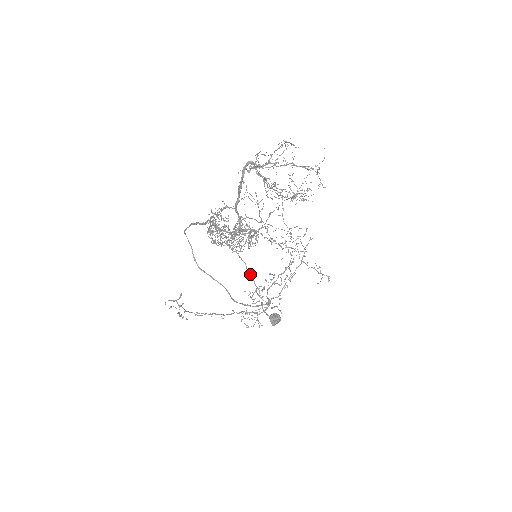
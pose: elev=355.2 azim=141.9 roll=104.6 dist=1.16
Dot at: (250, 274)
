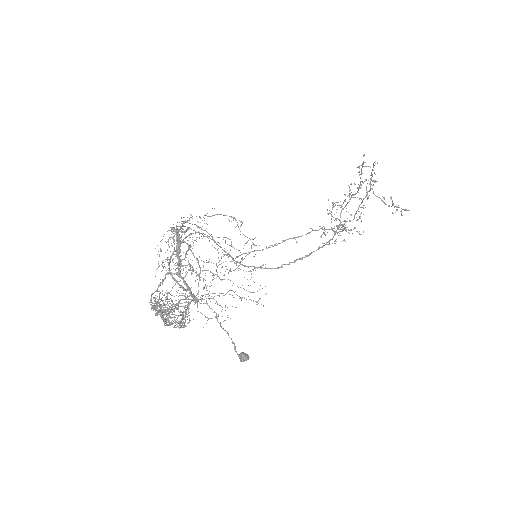
Dot at: (216, 318)
